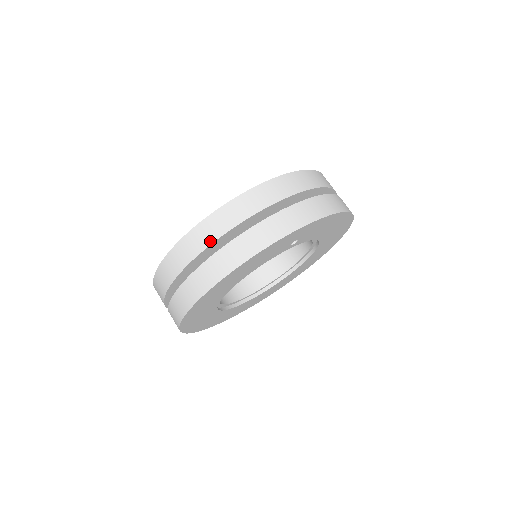
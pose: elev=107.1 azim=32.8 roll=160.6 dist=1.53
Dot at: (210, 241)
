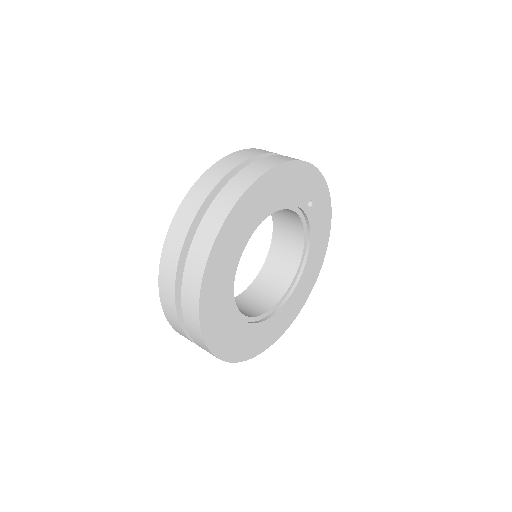
Dot at: (260, 153)
